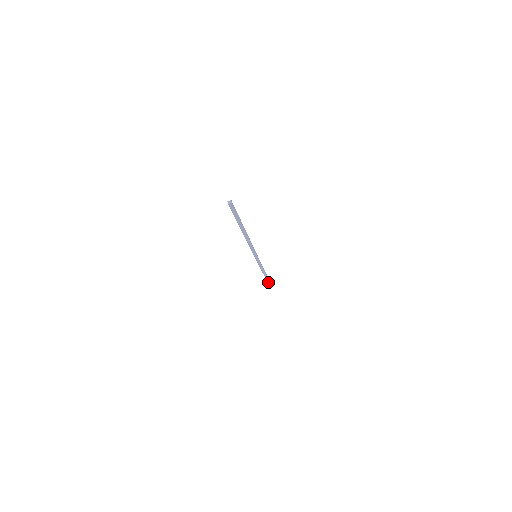
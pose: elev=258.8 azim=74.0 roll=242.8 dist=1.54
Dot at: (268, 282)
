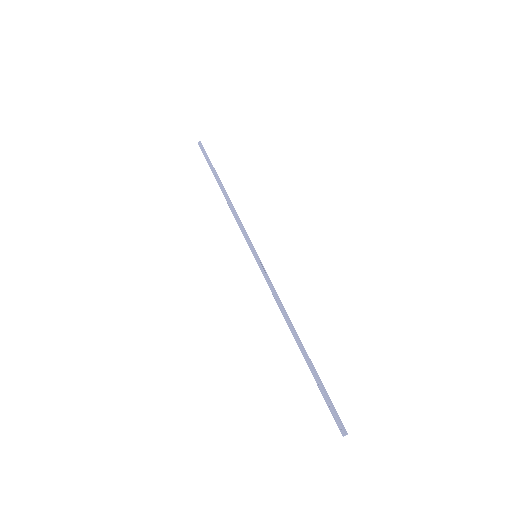
Dot at: (205, 155)
